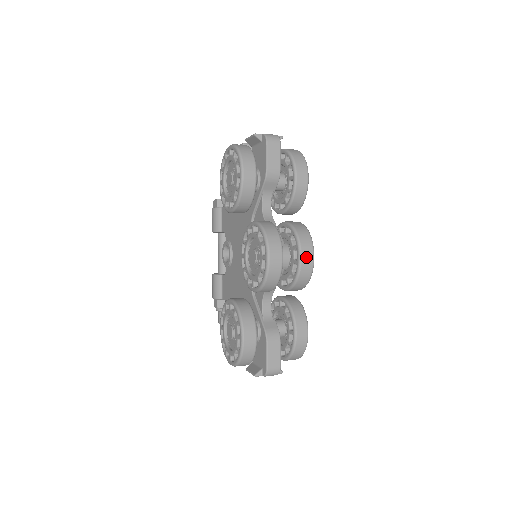
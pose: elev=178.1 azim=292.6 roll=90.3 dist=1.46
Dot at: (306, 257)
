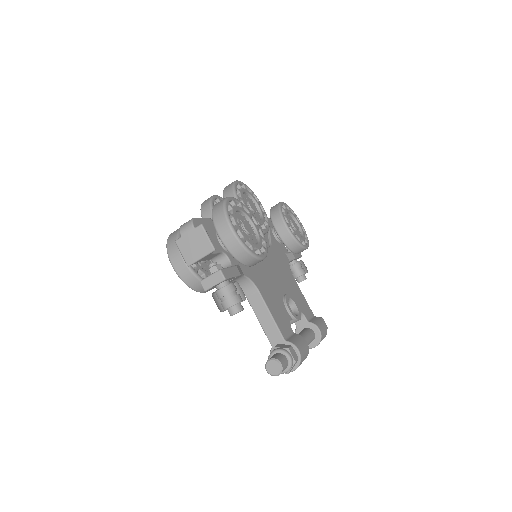
Dot at: occluded
